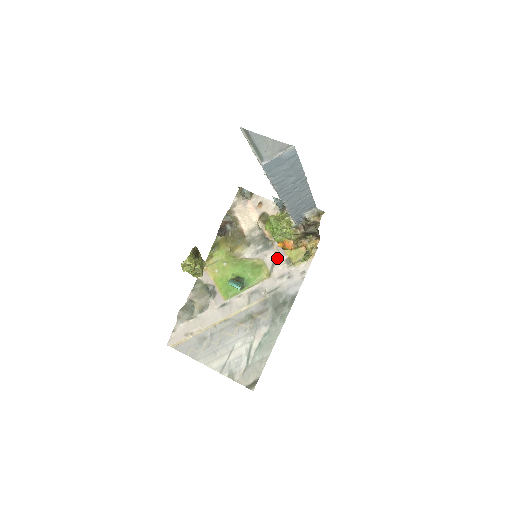
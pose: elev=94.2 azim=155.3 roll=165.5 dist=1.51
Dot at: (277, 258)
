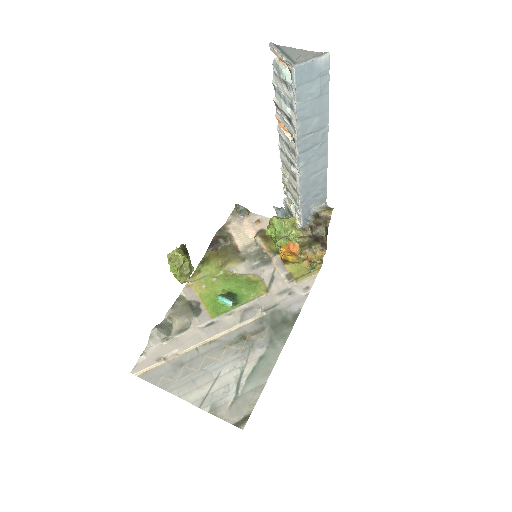
Dot at: (276, 274)
